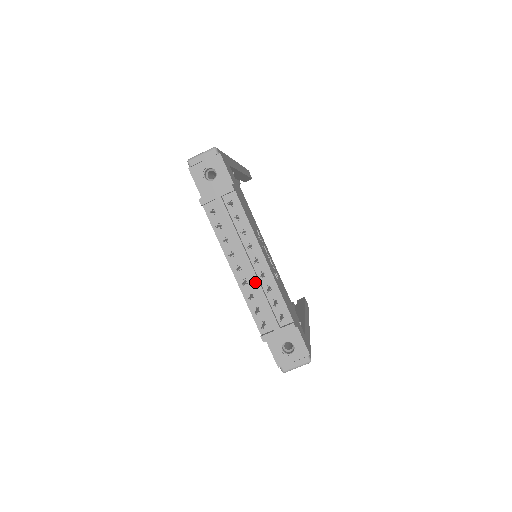
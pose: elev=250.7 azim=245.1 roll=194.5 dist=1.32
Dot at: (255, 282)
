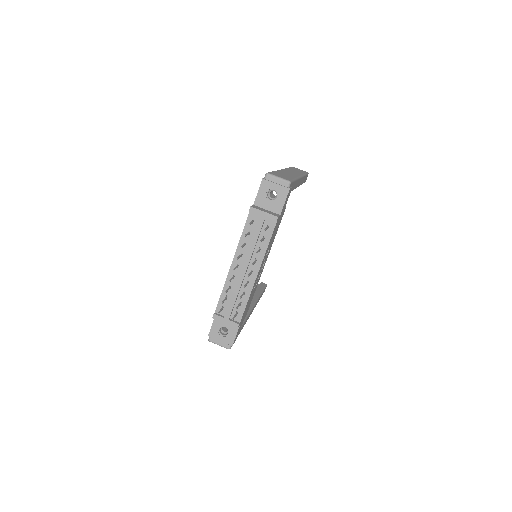
Dot at: (239, 283)
